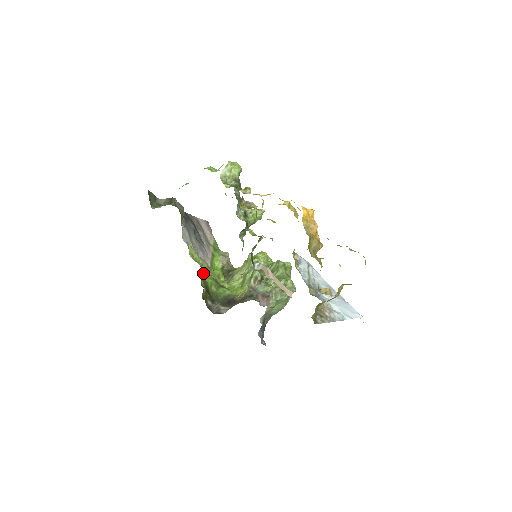
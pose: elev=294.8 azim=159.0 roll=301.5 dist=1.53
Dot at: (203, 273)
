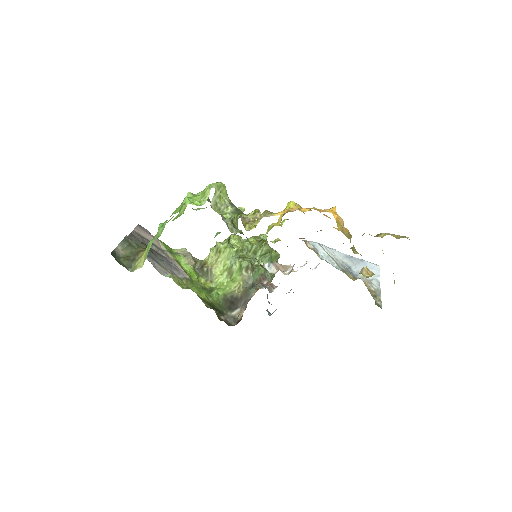
Dot at: (195, 292)
